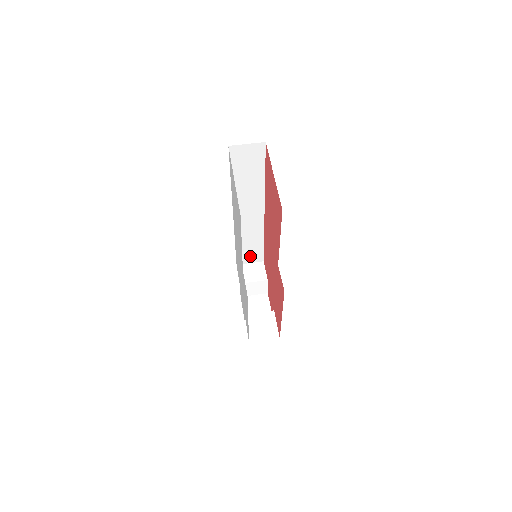
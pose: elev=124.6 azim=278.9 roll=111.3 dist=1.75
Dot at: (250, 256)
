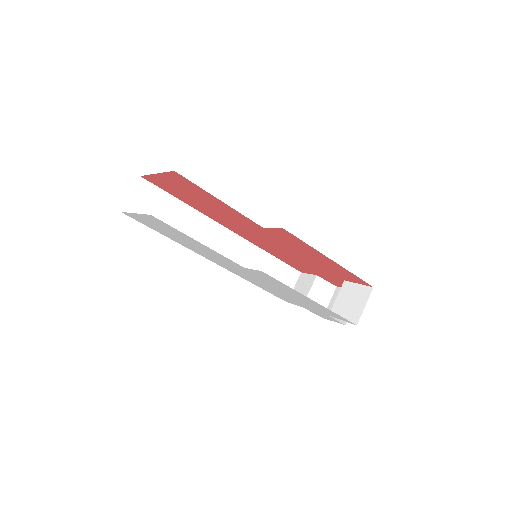
Dot at: (284, 281)
